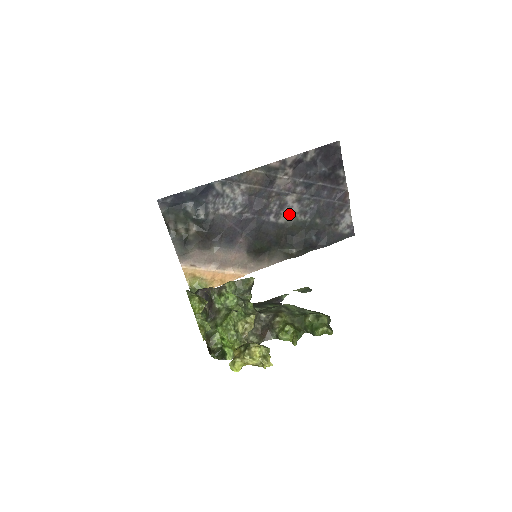
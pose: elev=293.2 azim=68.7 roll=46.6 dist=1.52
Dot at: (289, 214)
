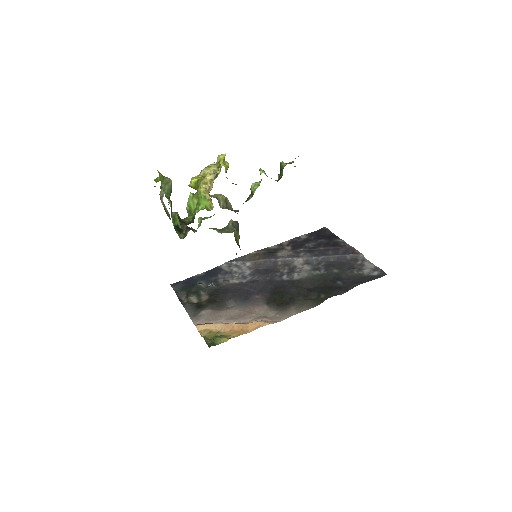
Dot at: (302, 272)
